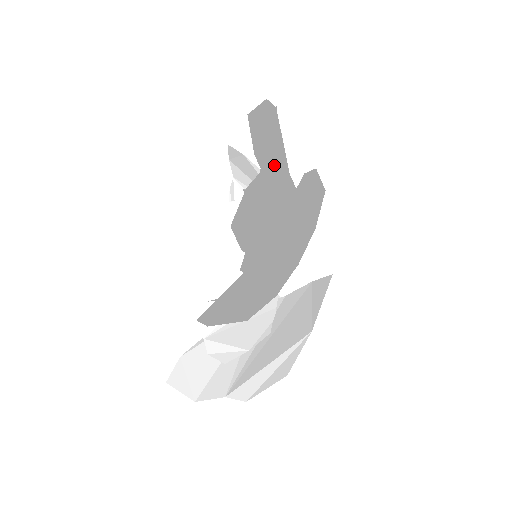
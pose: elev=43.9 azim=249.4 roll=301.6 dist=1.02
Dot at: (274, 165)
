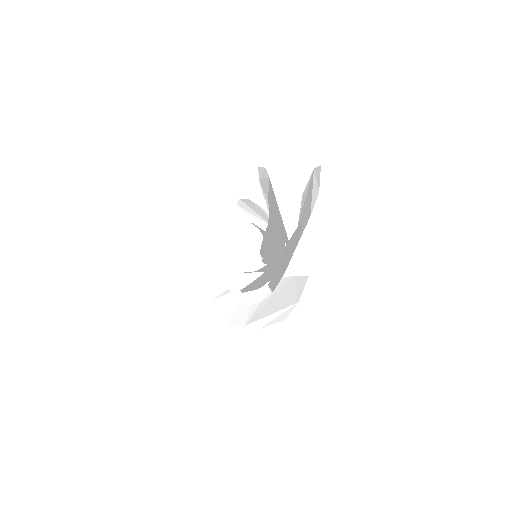
Dot at: (283, 267)
